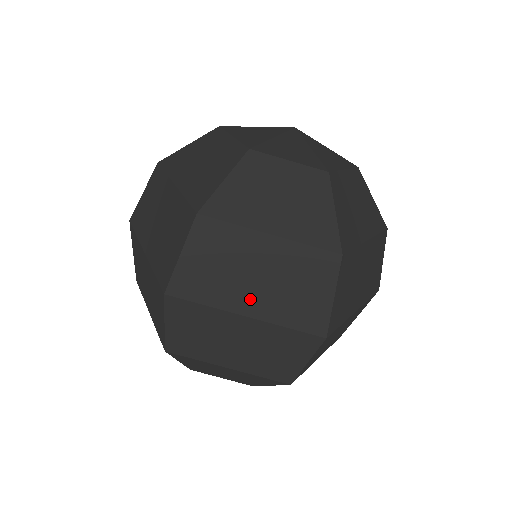
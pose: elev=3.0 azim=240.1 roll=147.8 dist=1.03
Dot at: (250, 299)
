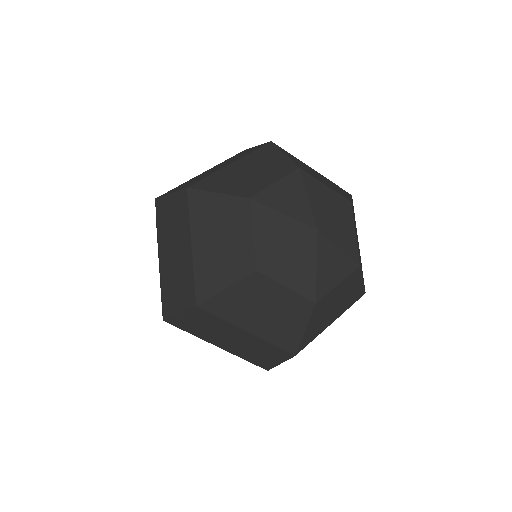
Dot at: (223, 344)
